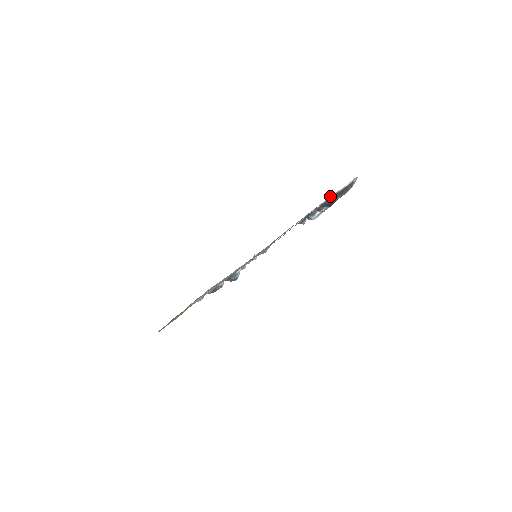
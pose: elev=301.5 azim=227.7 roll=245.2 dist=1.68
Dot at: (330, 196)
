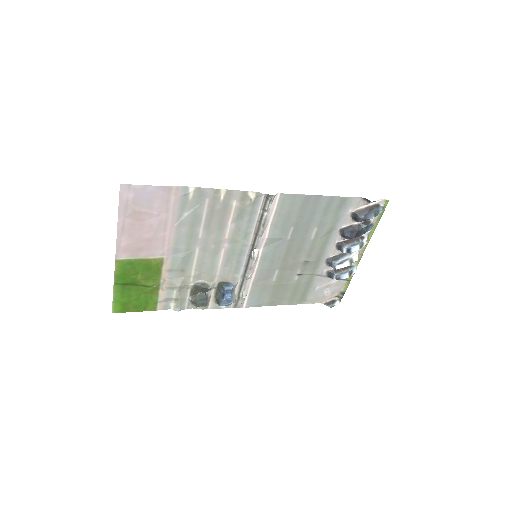
Dot at: (351, 211)
